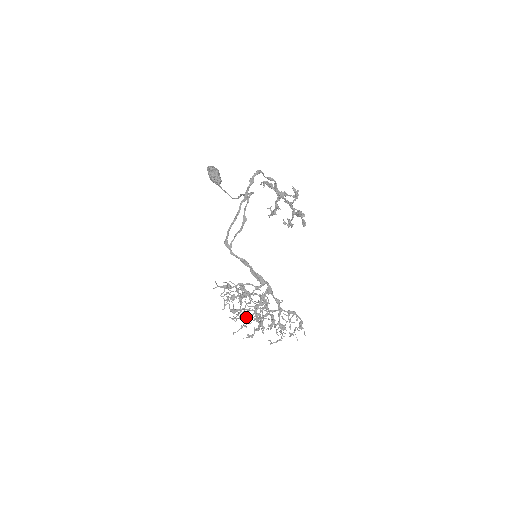
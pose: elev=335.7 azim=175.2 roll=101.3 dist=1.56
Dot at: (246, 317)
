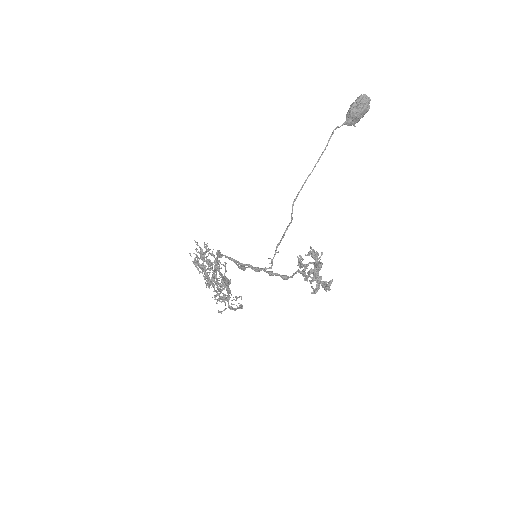
Dot at: occluded
